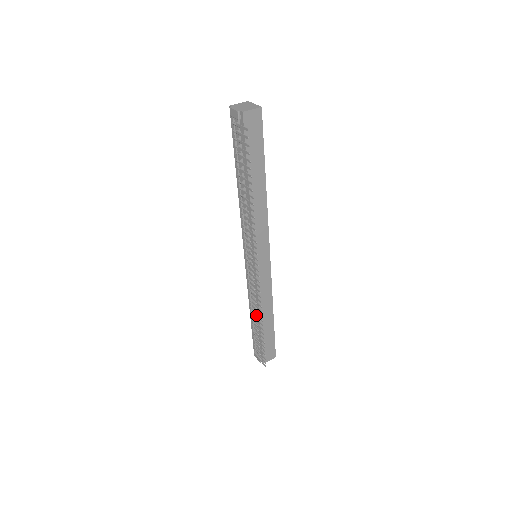
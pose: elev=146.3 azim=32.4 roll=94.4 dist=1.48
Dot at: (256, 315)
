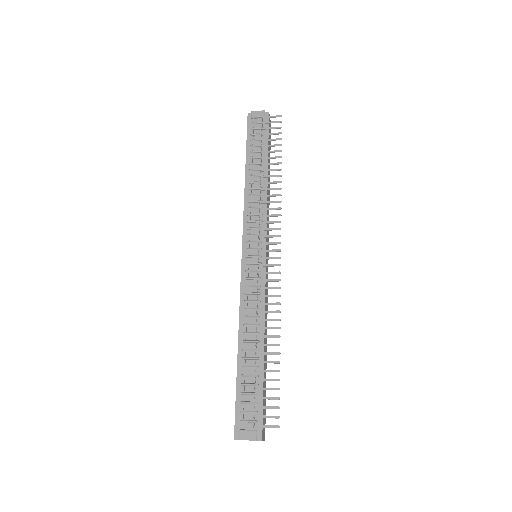
Dot at: (265, 328)
